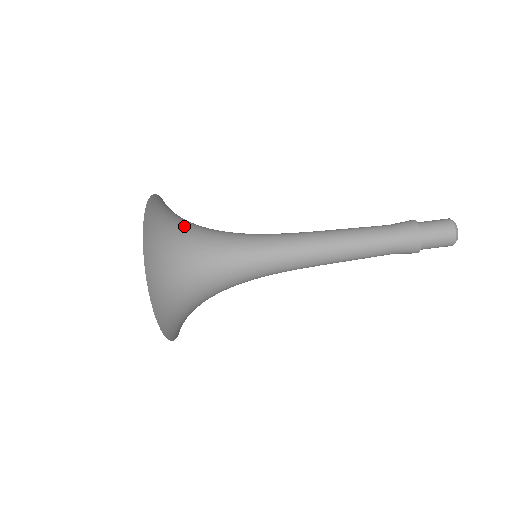
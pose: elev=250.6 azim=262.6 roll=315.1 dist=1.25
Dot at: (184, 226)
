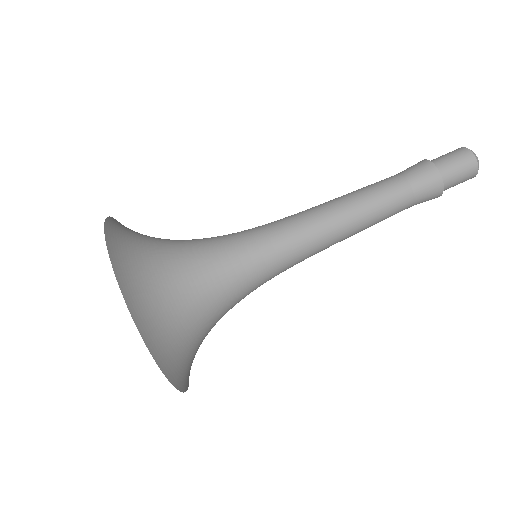
Dot at: (159, 245)
